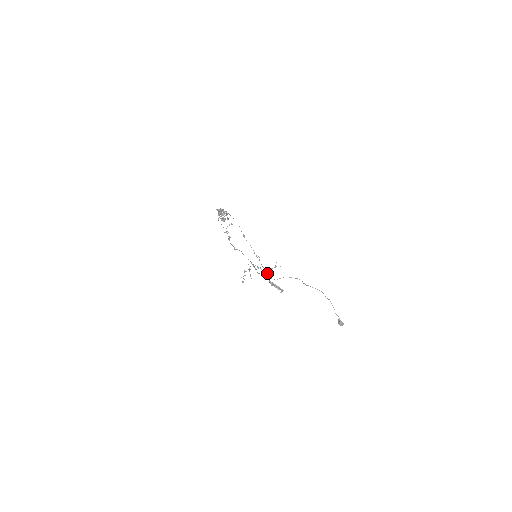
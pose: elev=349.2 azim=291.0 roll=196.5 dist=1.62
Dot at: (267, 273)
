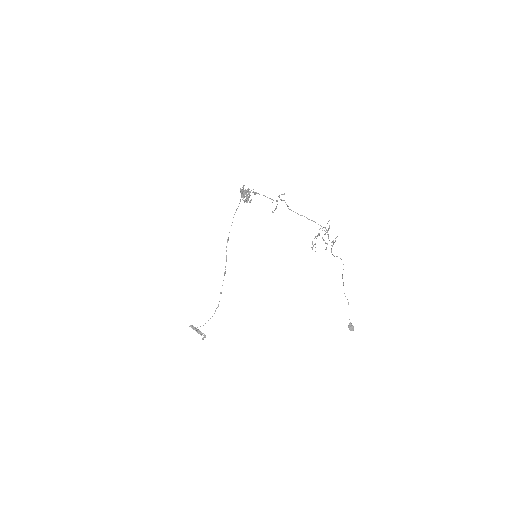
Dot at: (326, 247)
